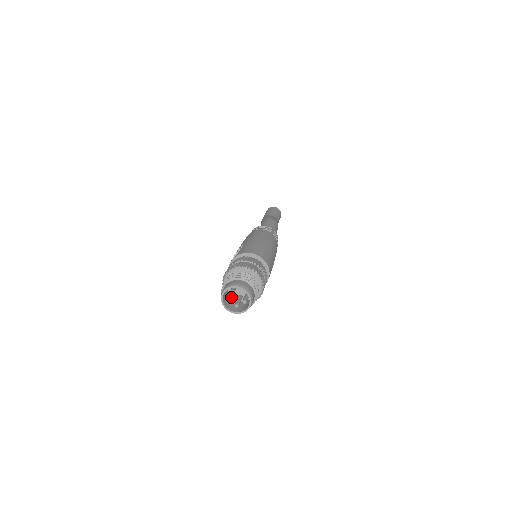
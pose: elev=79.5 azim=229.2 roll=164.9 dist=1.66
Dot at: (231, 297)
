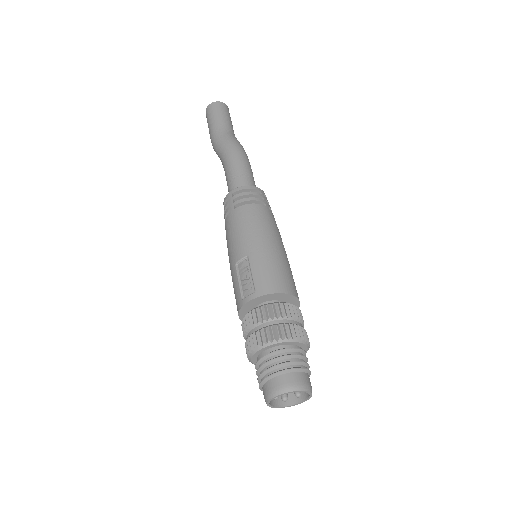
Dot at: occluded
